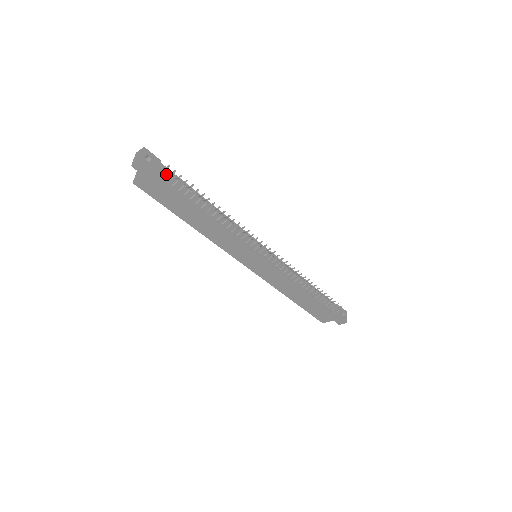
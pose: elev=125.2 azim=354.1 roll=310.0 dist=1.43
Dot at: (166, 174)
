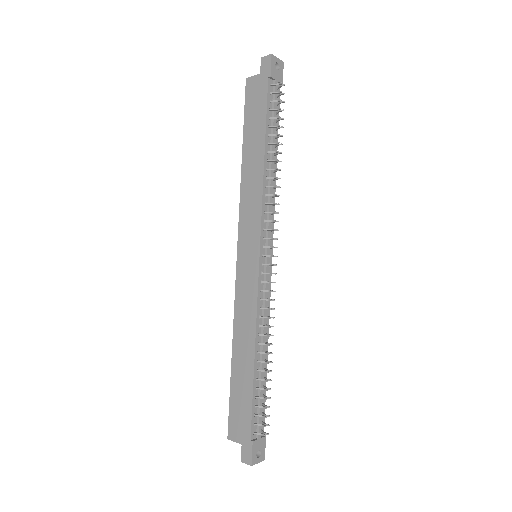
Dot at: (275, 90)
